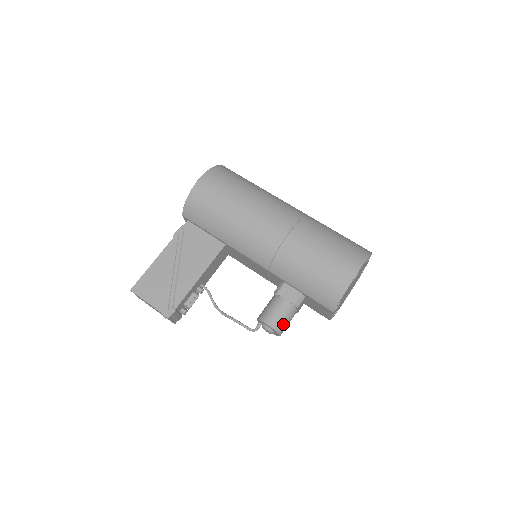
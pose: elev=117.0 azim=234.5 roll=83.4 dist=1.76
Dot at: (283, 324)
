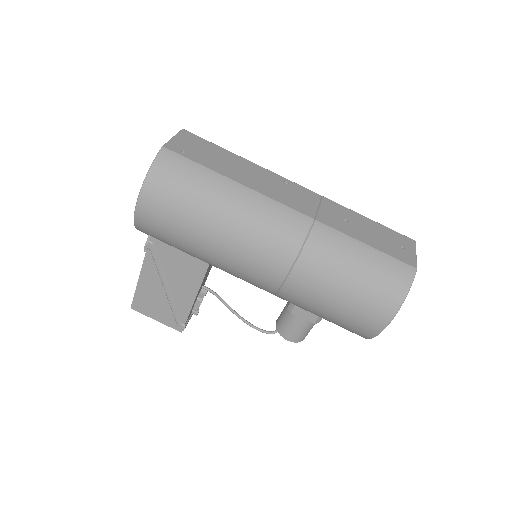
Dot at: (305, 335)
